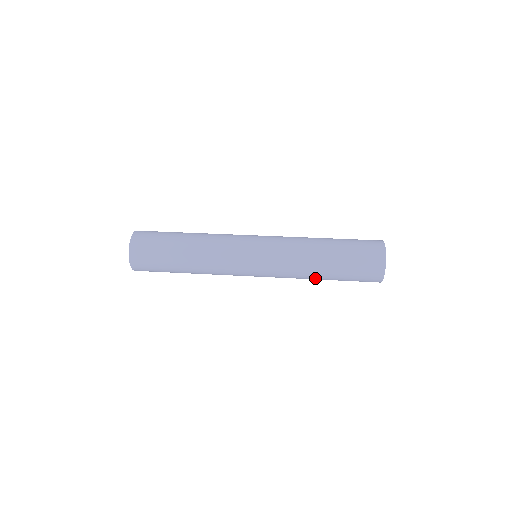
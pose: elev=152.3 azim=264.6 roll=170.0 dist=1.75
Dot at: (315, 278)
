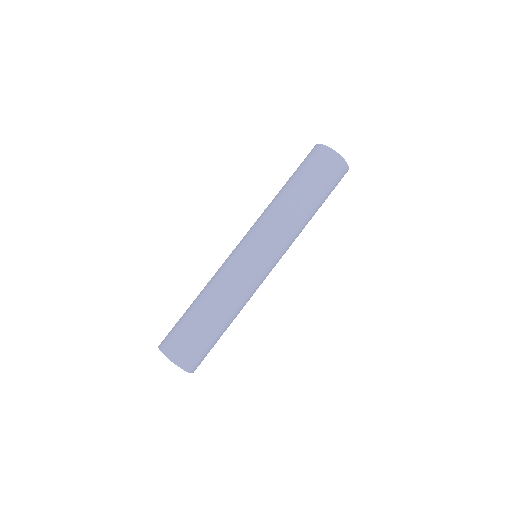
Dot at: occluded
